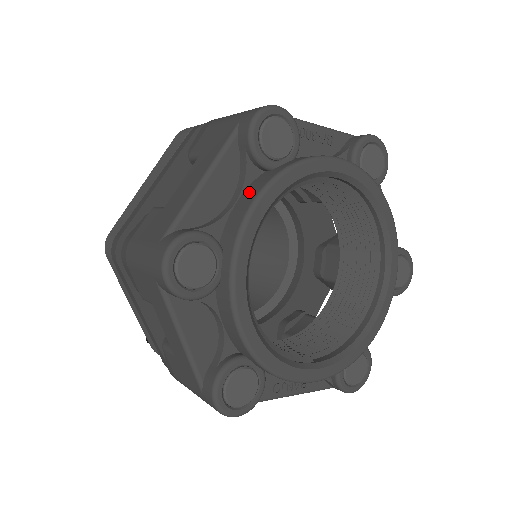
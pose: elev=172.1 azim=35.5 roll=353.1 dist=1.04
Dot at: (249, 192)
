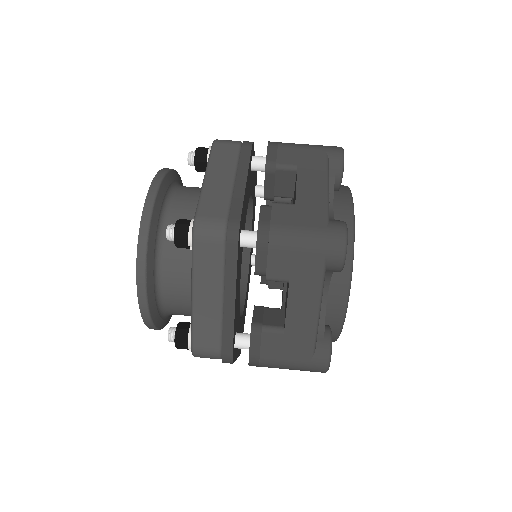
Dot at: (336, 289)
